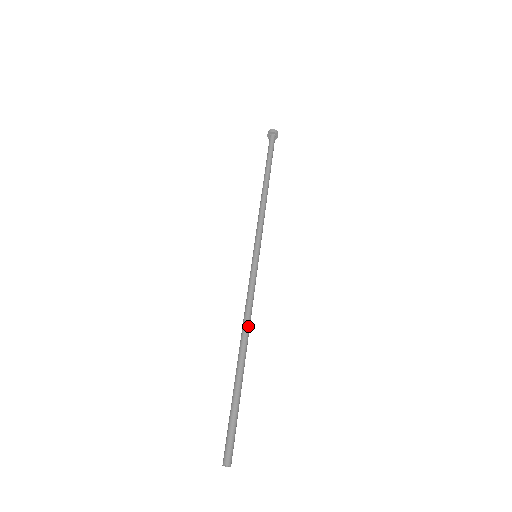
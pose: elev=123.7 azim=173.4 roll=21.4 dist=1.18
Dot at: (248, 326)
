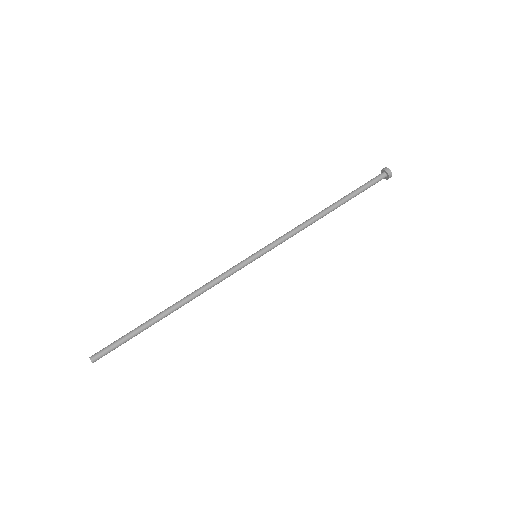
Dot at: (192, 294)
